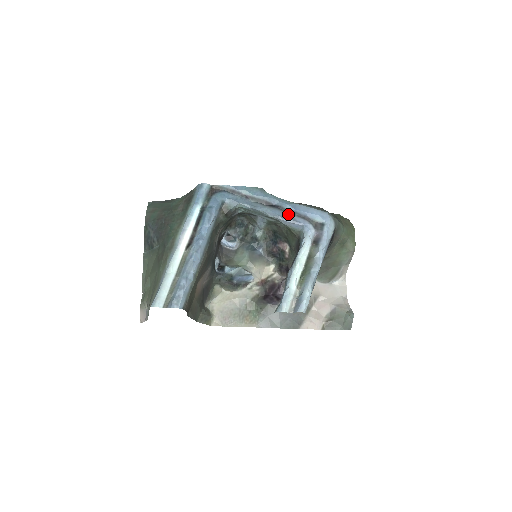
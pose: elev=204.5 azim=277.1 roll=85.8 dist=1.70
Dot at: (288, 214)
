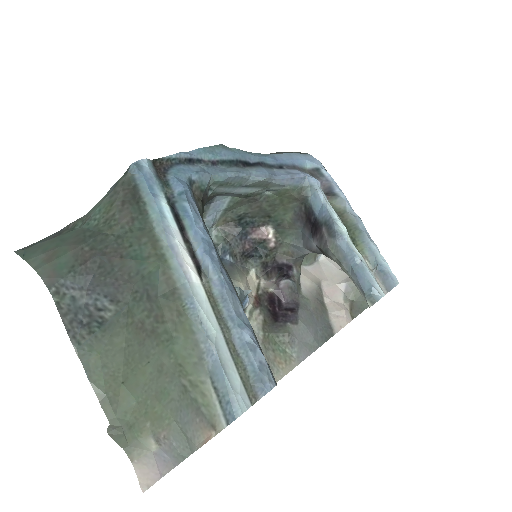
Dot at: (276, 169)
